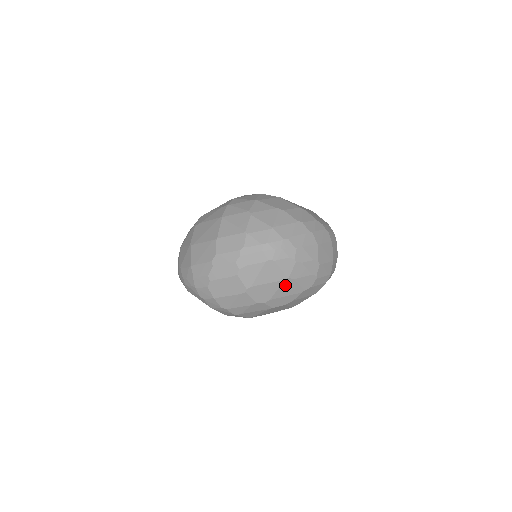
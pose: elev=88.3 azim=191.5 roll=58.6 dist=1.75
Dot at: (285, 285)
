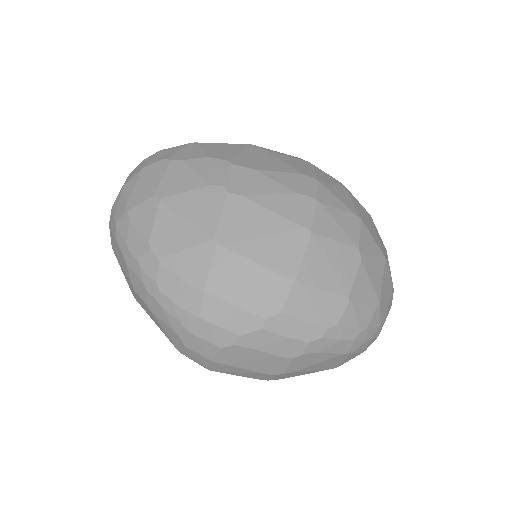
Dot at: occluded
